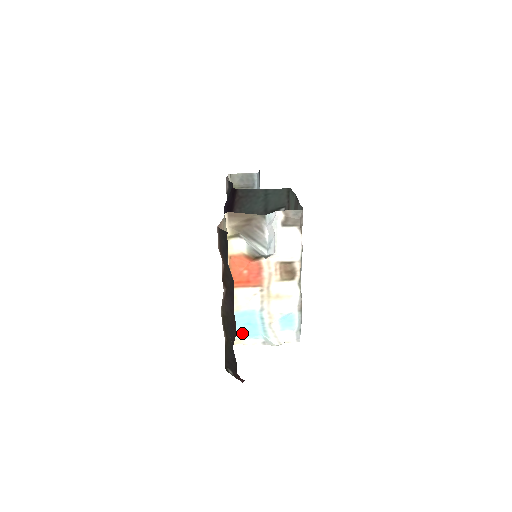
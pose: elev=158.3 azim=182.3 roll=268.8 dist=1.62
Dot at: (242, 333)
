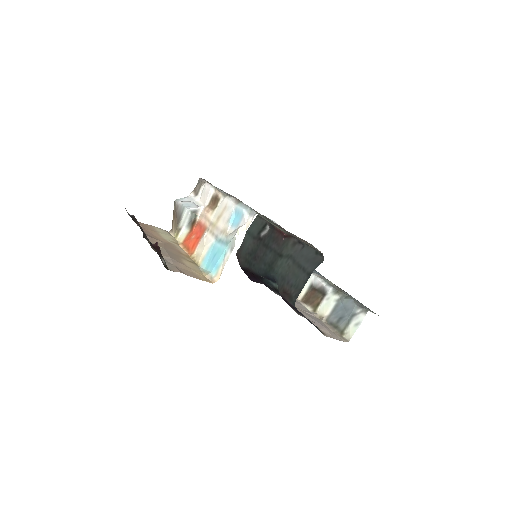
Dot at: (215, 266)
